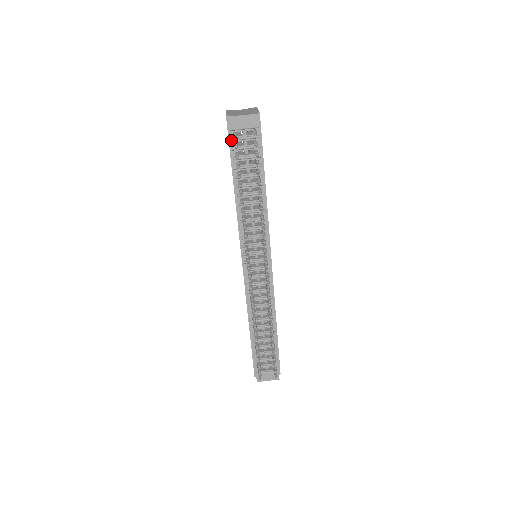
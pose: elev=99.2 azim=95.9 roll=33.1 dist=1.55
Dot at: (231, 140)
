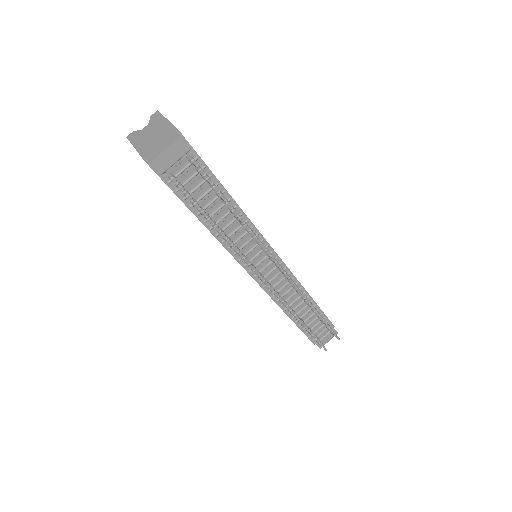
Dot at: (169, 183)
